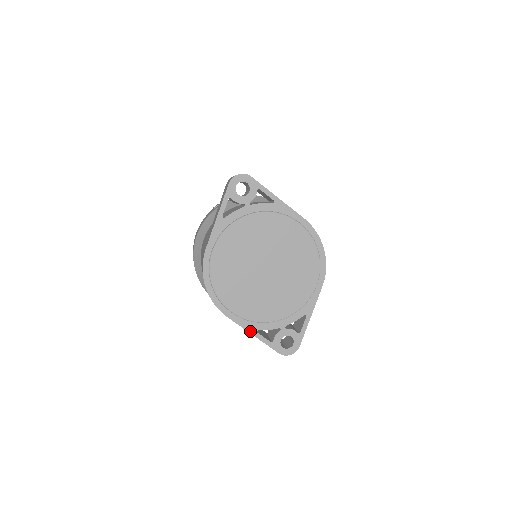
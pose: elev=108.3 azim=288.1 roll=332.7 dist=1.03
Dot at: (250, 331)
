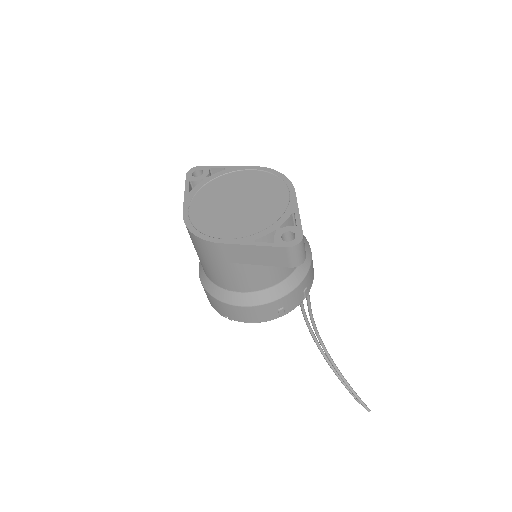
Dot at: (247, 244)
